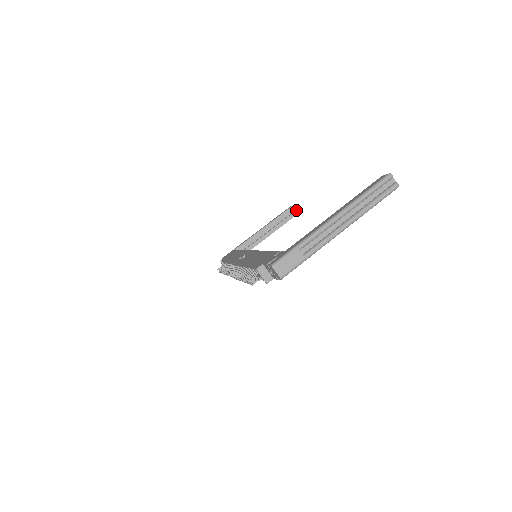
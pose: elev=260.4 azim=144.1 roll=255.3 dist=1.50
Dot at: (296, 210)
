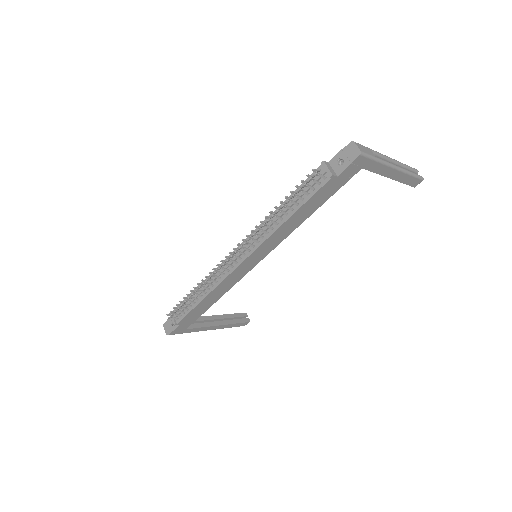
Dot at: (248, 318)
